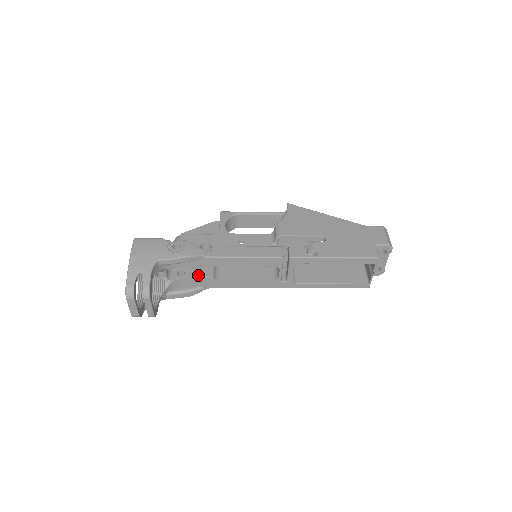
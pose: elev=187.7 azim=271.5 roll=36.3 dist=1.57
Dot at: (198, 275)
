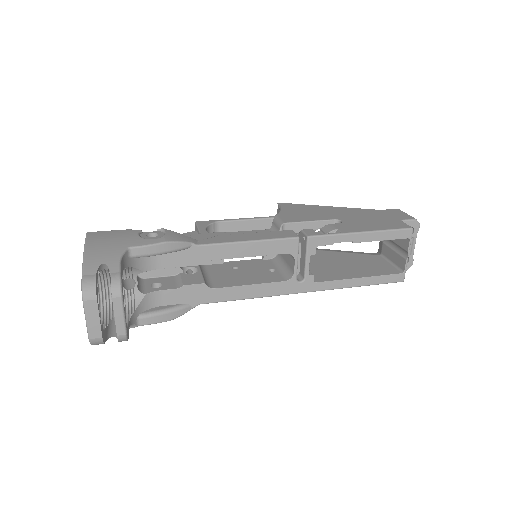
Dot at: (183, 283)
